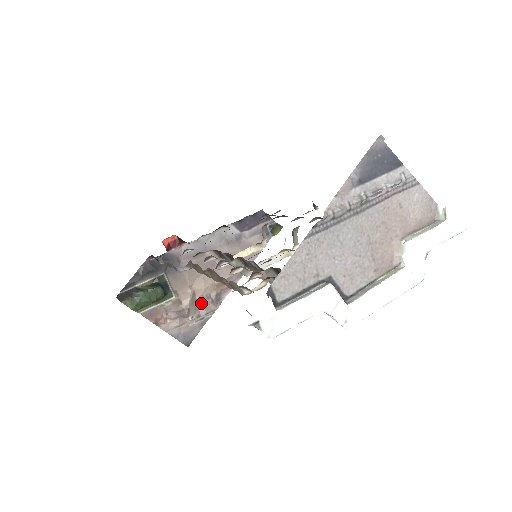
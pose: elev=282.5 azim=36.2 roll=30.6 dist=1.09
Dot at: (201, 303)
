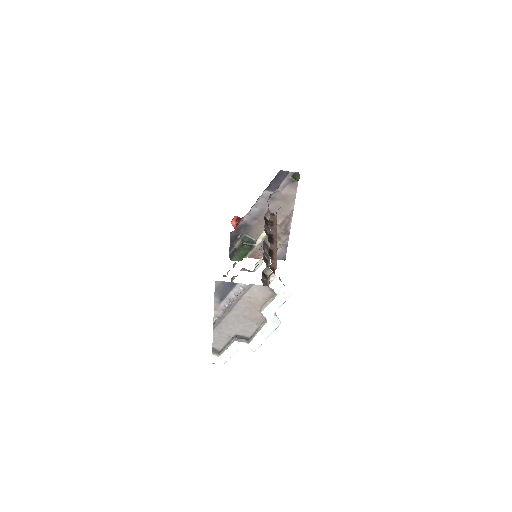
Dot at: (277, 238)
